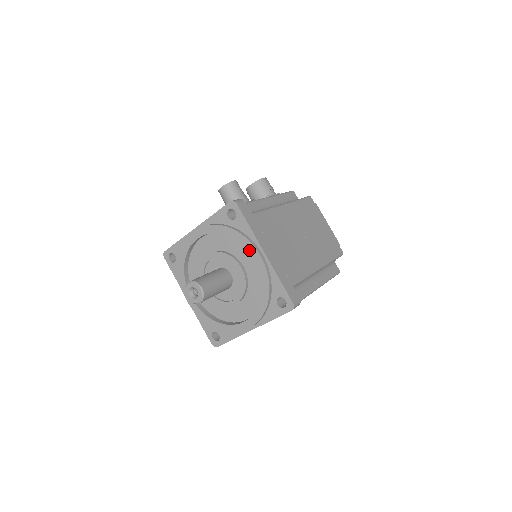
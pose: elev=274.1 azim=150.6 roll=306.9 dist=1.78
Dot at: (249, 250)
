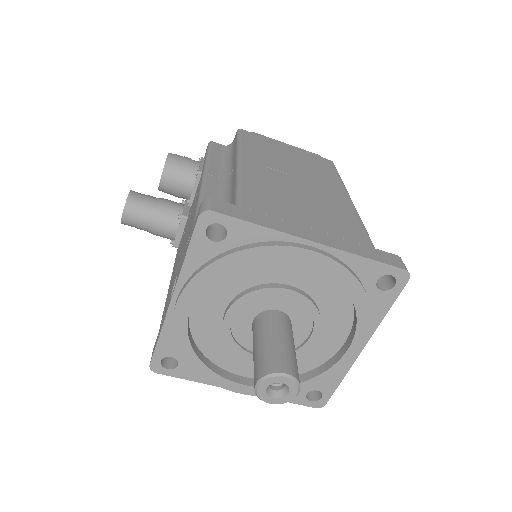
Dot at: (288, 258)
